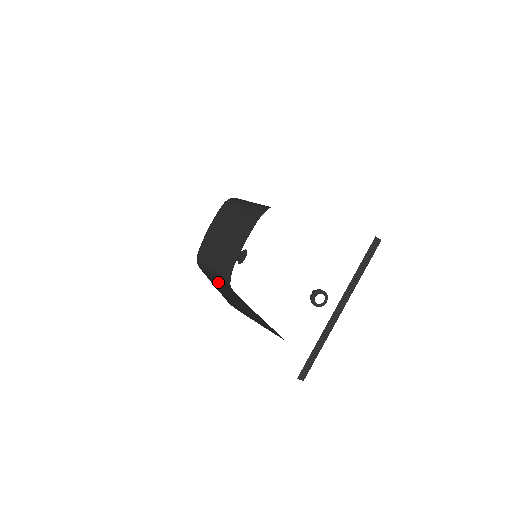
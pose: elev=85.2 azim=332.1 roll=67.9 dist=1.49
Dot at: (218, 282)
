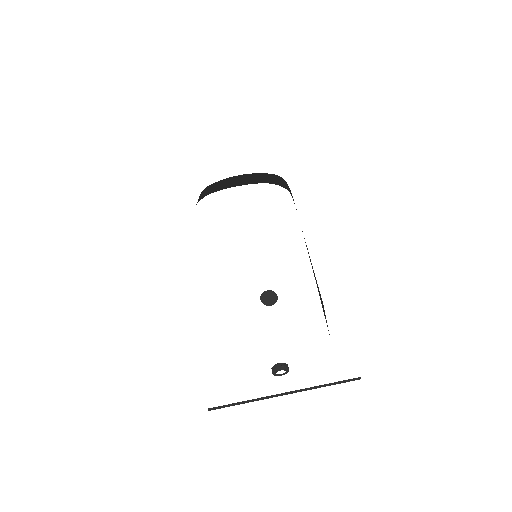
Dot at: occluded
